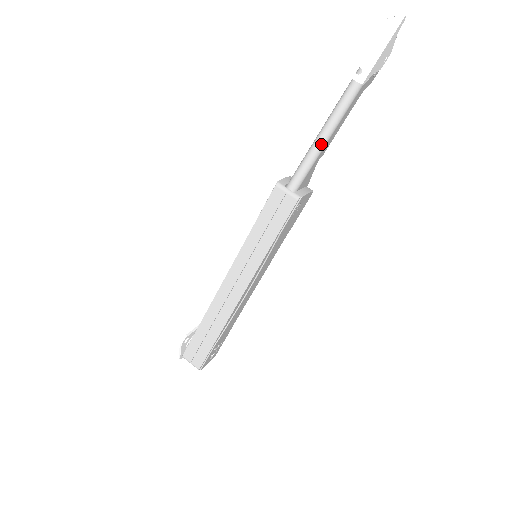
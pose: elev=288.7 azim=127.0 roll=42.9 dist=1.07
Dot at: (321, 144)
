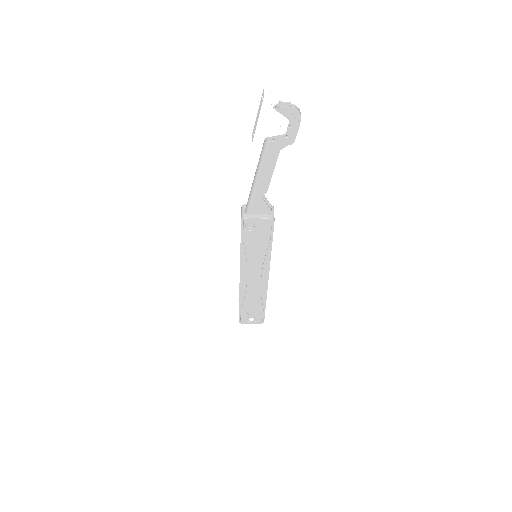
Dot at: (253, 184)
